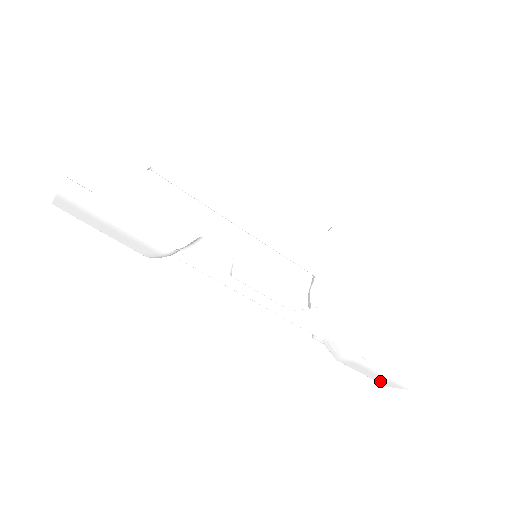
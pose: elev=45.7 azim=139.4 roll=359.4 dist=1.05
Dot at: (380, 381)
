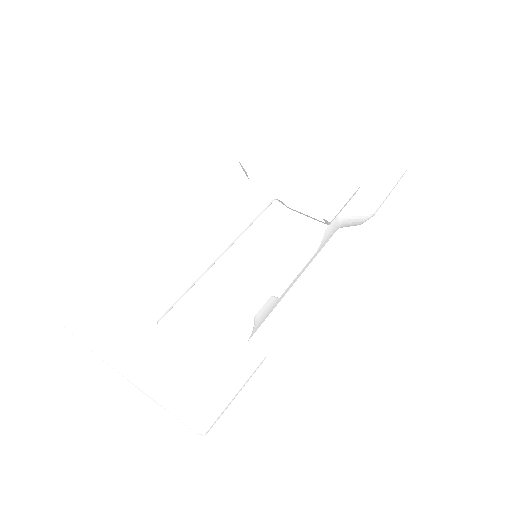
Dot at: occluded
